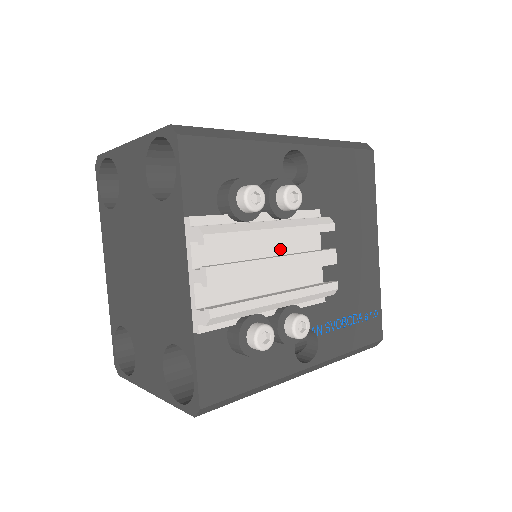
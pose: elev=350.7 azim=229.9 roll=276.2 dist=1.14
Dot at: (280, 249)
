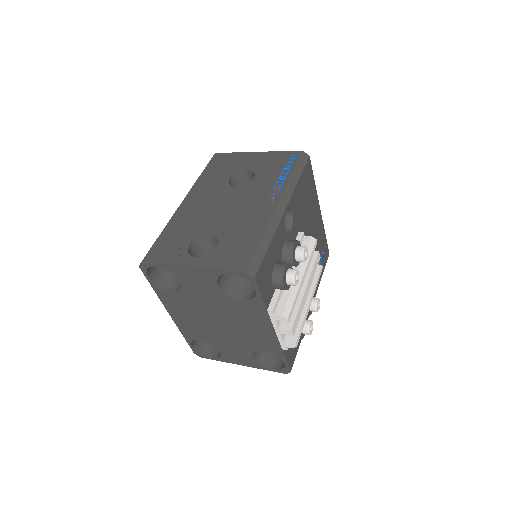
Dot at: occluded
